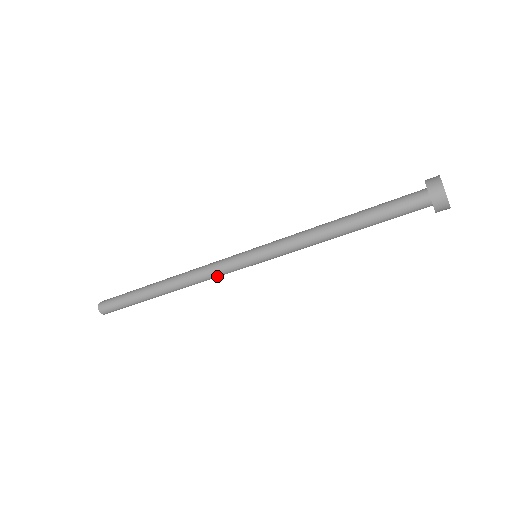
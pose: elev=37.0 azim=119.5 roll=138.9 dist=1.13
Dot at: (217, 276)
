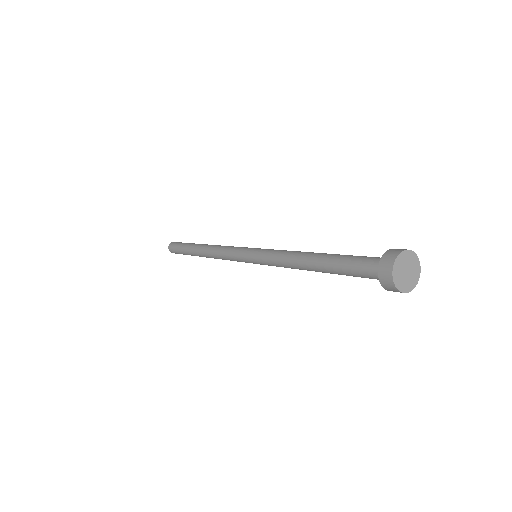
Dot at: occluded
